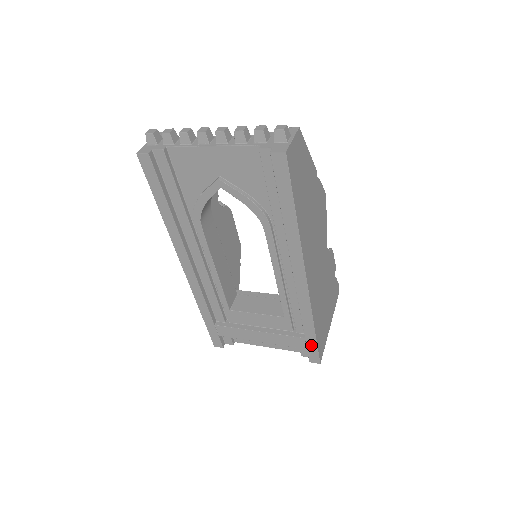
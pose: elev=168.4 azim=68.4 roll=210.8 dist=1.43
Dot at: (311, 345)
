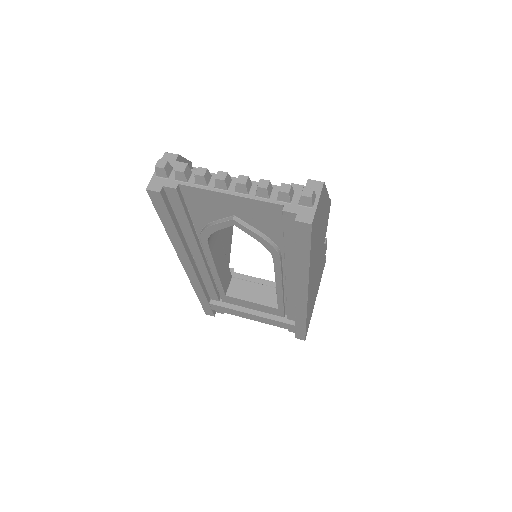
Dot at: (300, 330)
